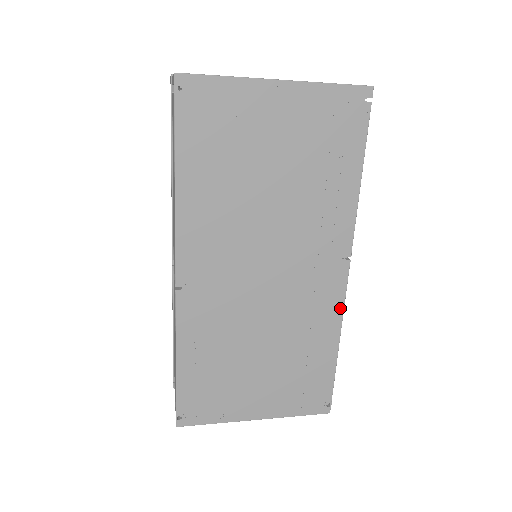
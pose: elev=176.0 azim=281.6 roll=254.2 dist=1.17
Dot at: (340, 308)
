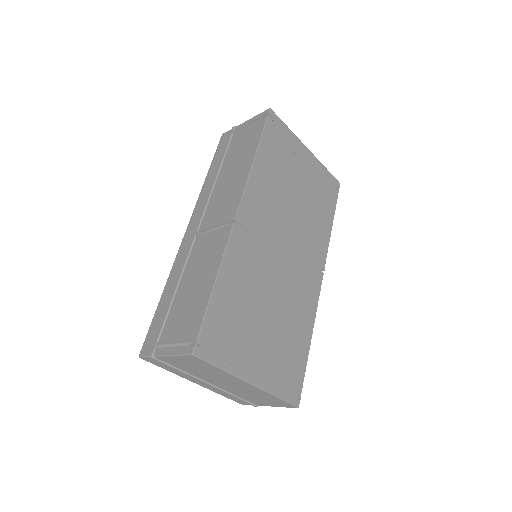
Dot at: (315, 306)
